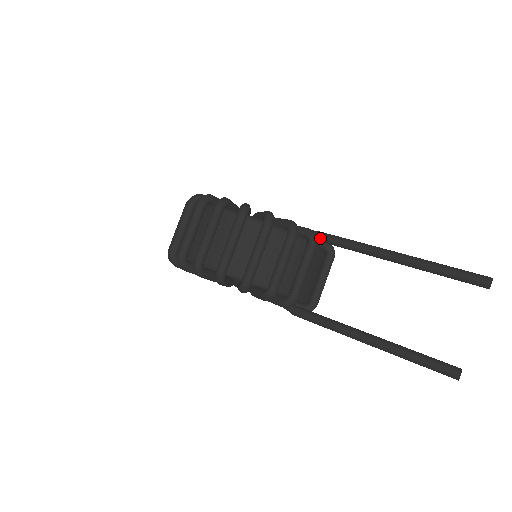
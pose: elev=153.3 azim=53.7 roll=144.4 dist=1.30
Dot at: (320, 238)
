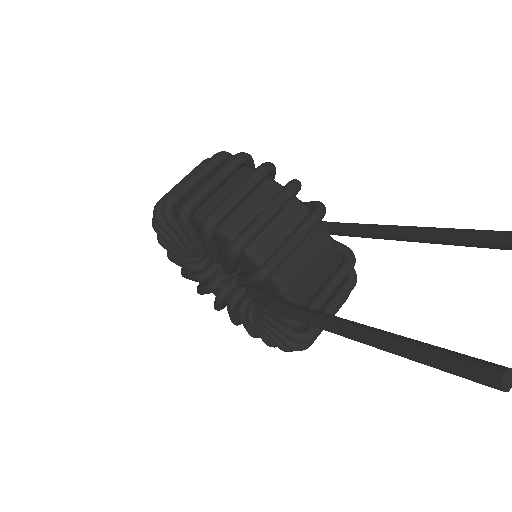
Dot at: (335, 226)
